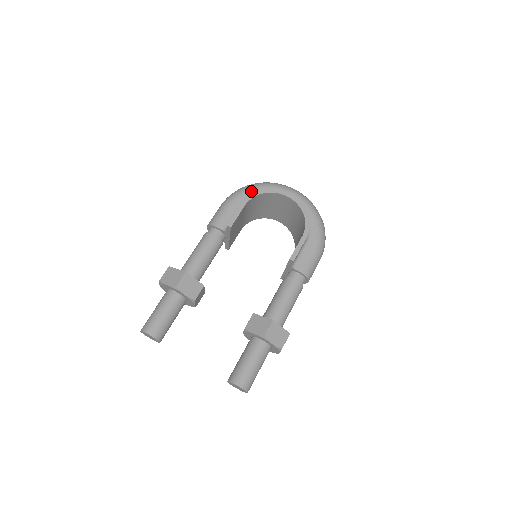
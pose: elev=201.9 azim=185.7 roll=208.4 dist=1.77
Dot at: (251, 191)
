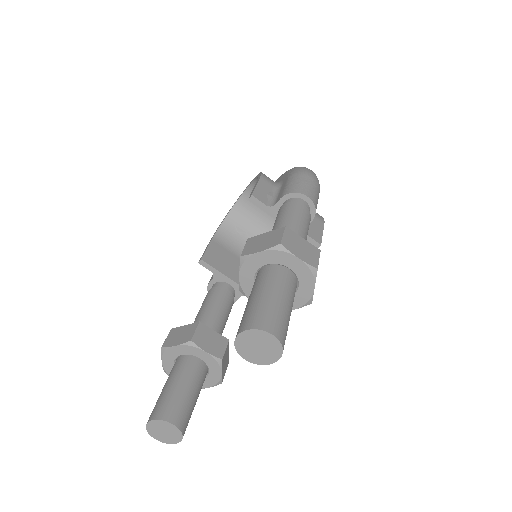
Dot at: occluded
